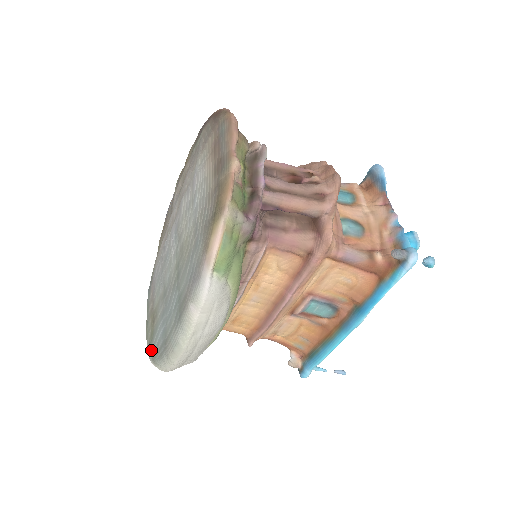
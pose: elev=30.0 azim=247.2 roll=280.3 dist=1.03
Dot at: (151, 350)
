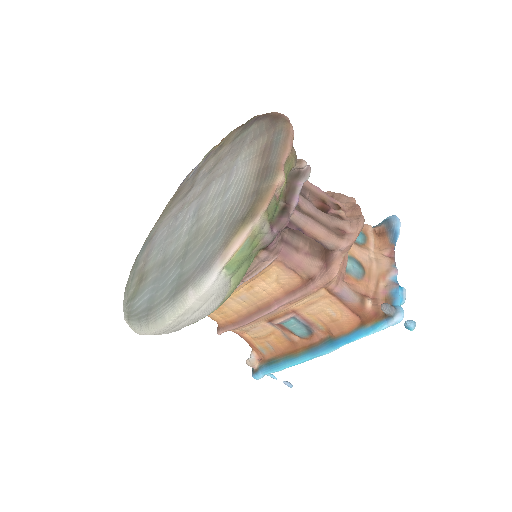
Dot at: (129, 308)
